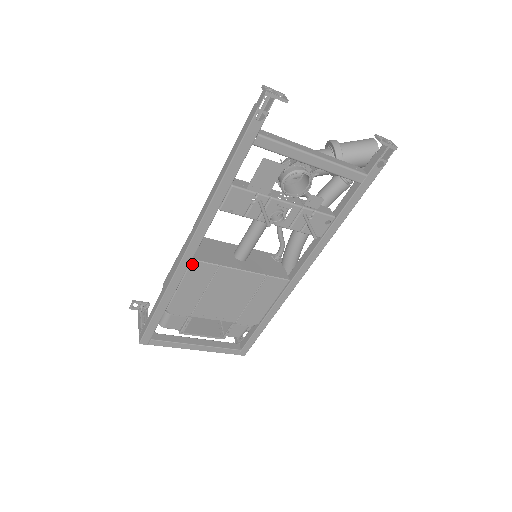
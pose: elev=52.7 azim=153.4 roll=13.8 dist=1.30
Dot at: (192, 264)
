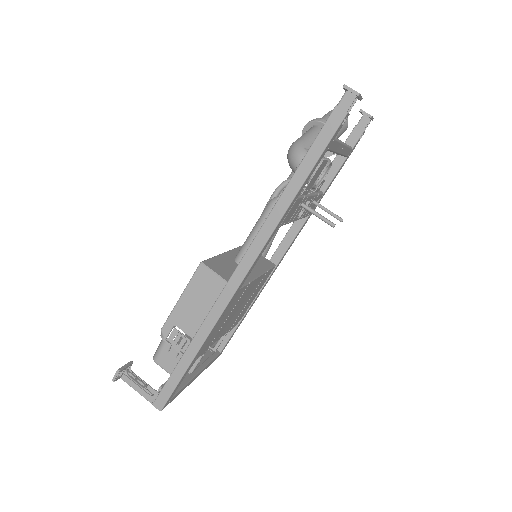
Dot at: (235, 295)
